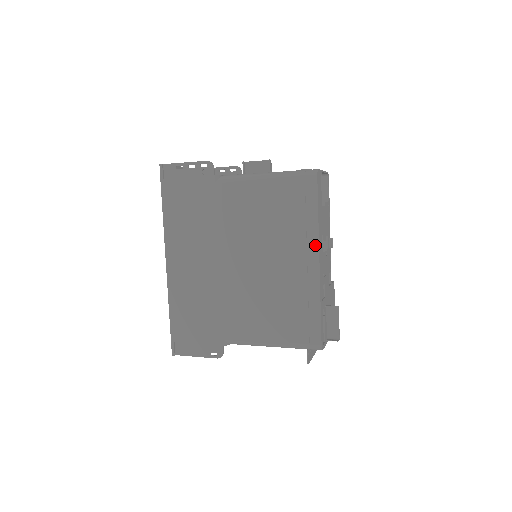
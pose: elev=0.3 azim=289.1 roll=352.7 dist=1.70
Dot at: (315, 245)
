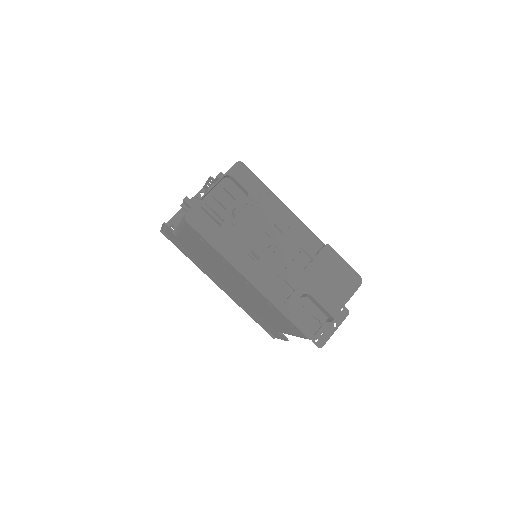
Dot at: (236, 270)
